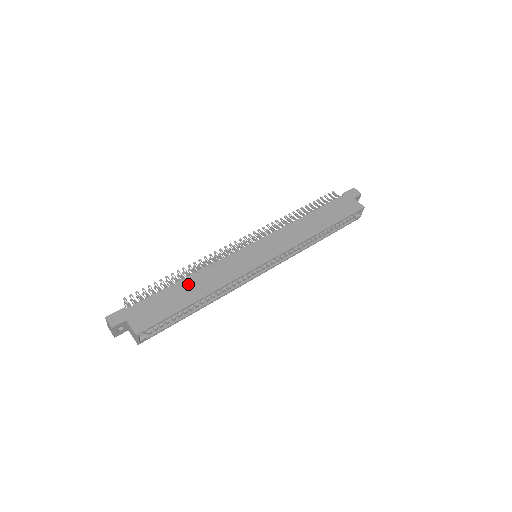
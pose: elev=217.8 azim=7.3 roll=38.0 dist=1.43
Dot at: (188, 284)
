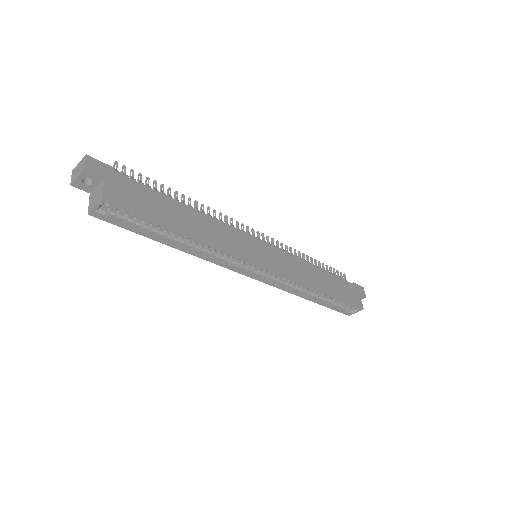
Dot at: (187, 212)
